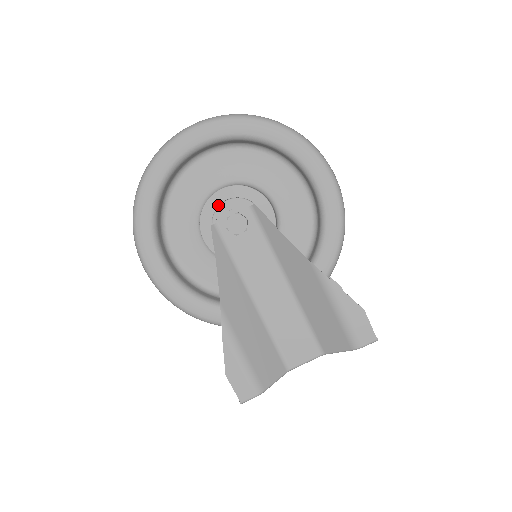
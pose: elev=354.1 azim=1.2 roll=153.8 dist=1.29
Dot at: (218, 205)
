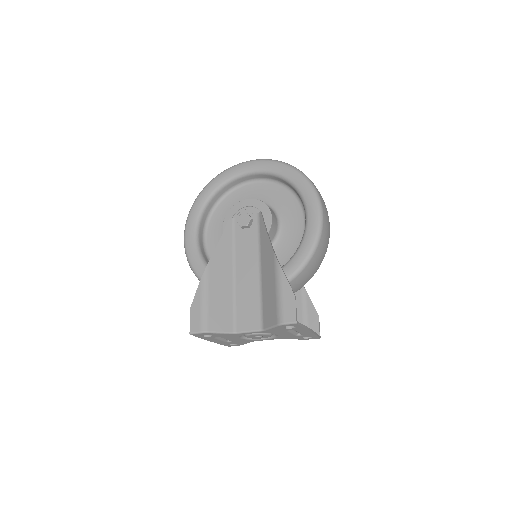
Dot at: (241, 208)
